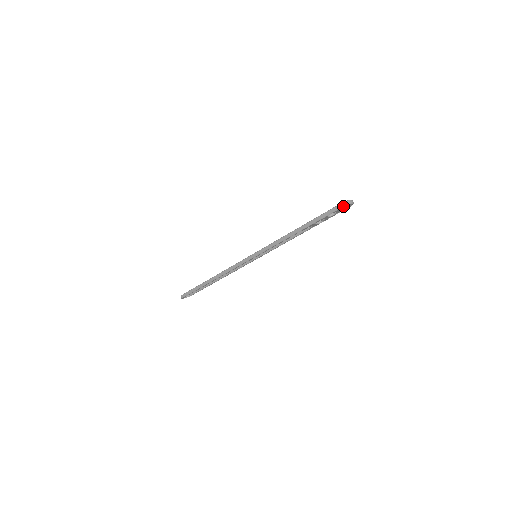
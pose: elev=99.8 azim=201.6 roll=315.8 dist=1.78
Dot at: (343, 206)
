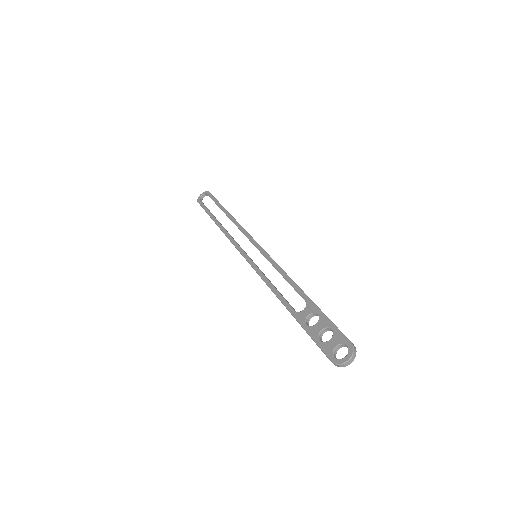
Dot at: (335, 365)
